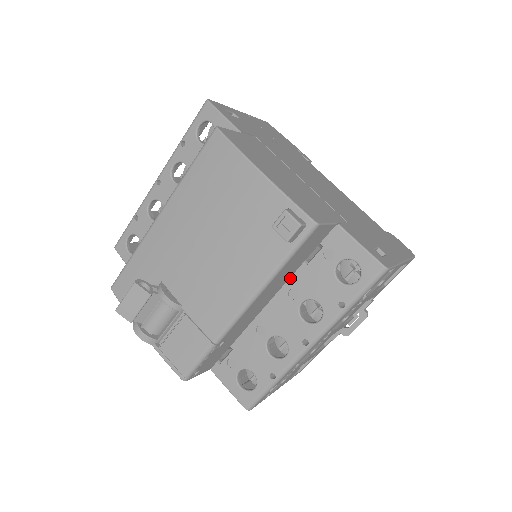
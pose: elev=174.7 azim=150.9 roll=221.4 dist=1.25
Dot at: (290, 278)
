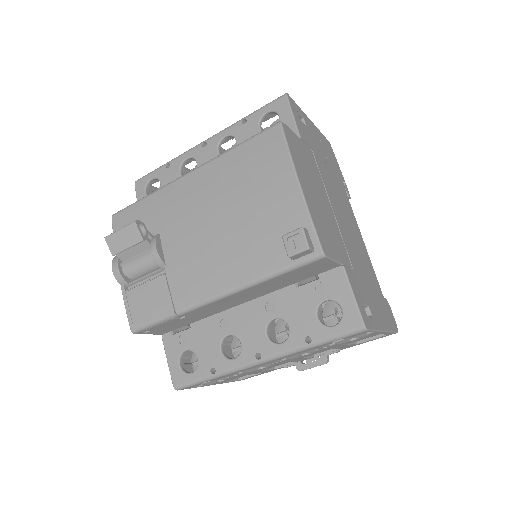
Dot at: (275, 291)
